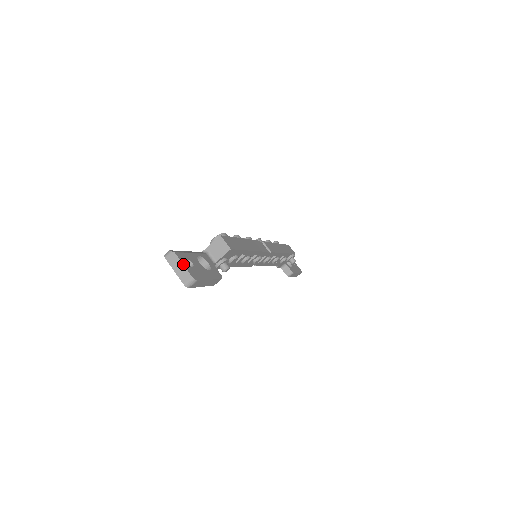
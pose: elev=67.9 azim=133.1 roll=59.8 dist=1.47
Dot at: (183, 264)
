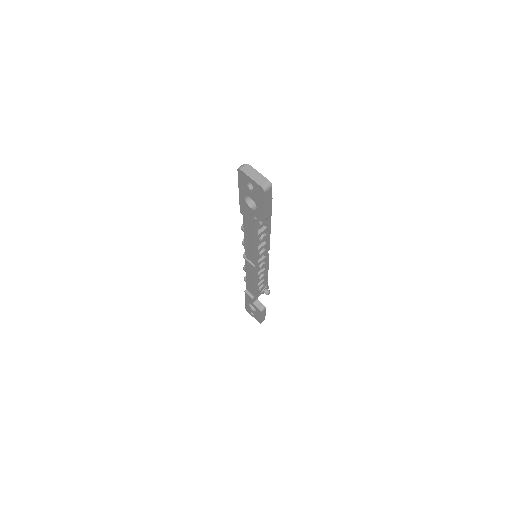
Dot at: occluded
